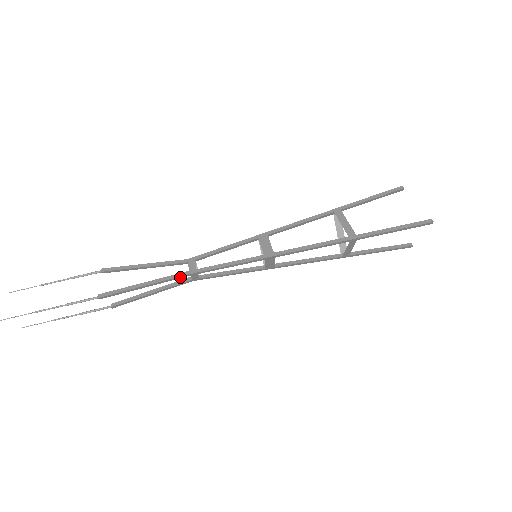
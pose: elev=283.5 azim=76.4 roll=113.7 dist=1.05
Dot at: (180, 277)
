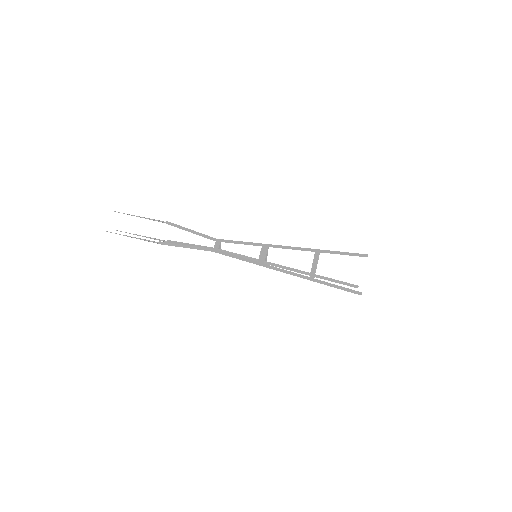
Dot at: (207, 250)
